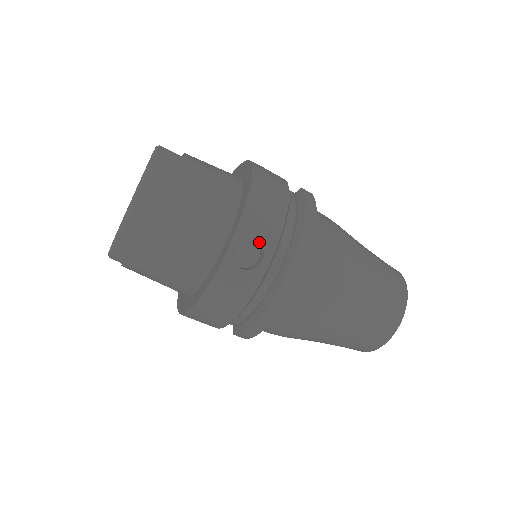
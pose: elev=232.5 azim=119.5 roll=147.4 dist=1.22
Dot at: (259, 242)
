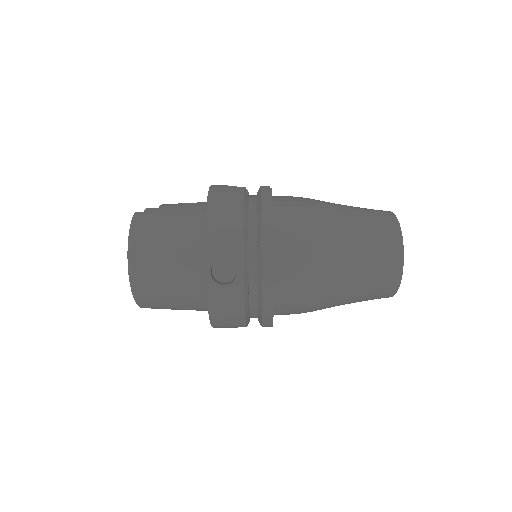
Dot at: occluded
